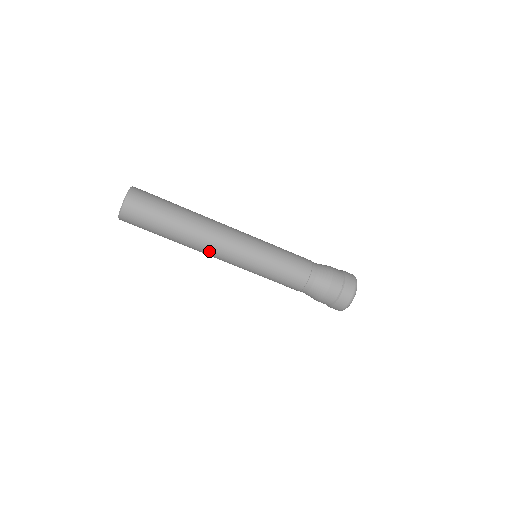
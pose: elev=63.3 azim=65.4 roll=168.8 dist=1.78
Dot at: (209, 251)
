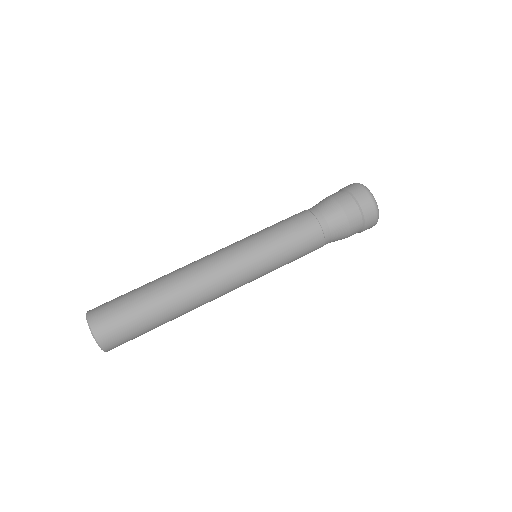
Dot at: (199, 268)
